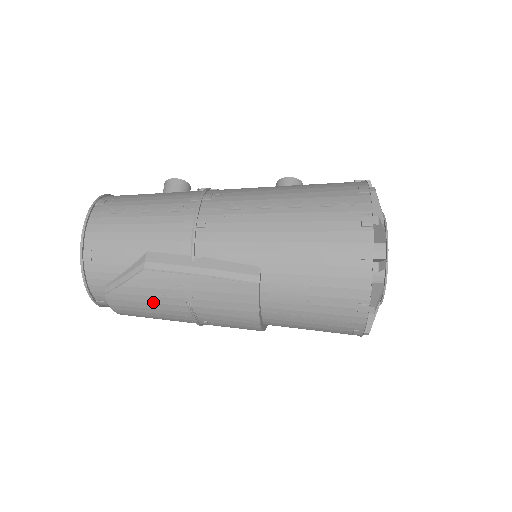
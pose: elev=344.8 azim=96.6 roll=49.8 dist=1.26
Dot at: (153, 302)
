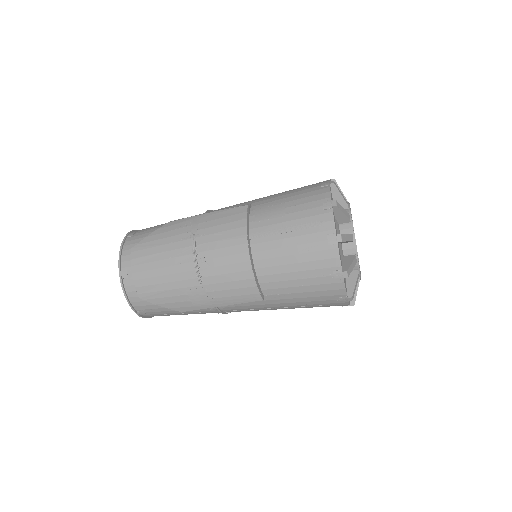
Dot at: (167, 243)
